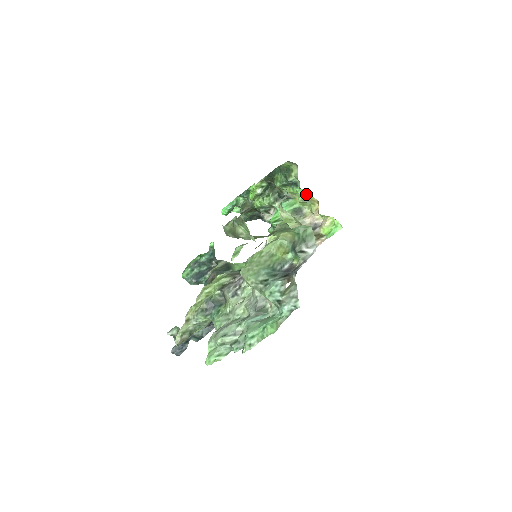
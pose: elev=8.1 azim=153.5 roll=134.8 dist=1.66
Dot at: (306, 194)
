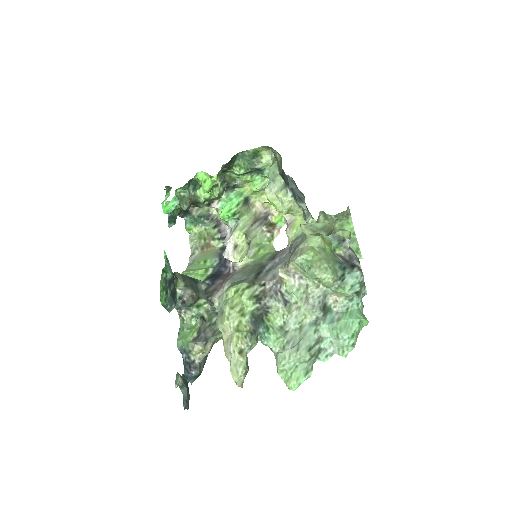
Dot at: (267, 182)
